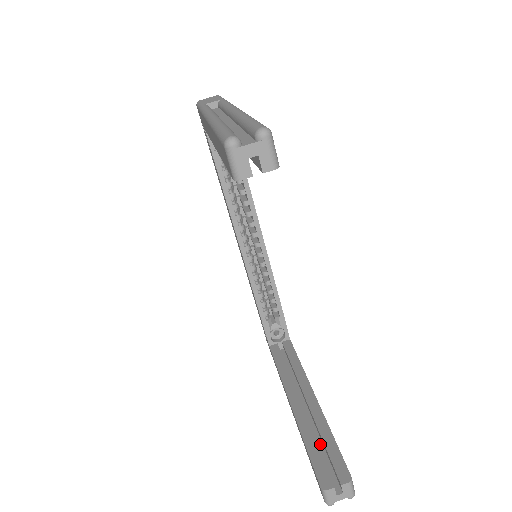
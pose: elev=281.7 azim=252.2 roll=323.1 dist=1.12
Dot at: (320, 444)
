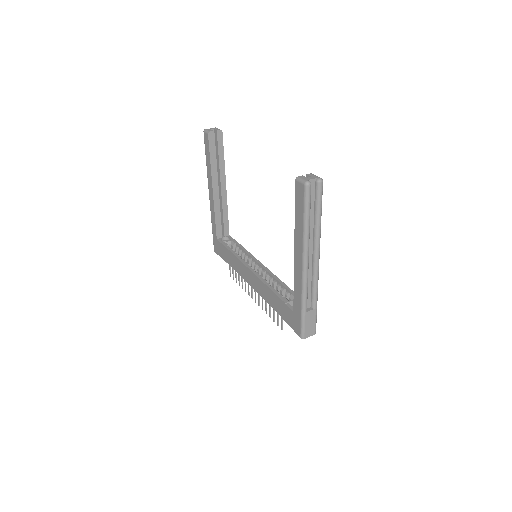
Dot at: occluded
